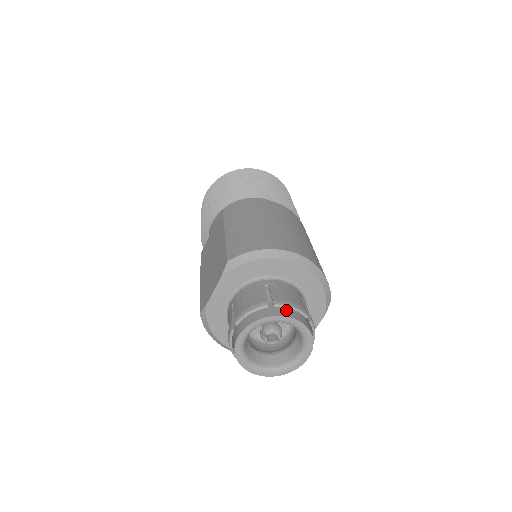
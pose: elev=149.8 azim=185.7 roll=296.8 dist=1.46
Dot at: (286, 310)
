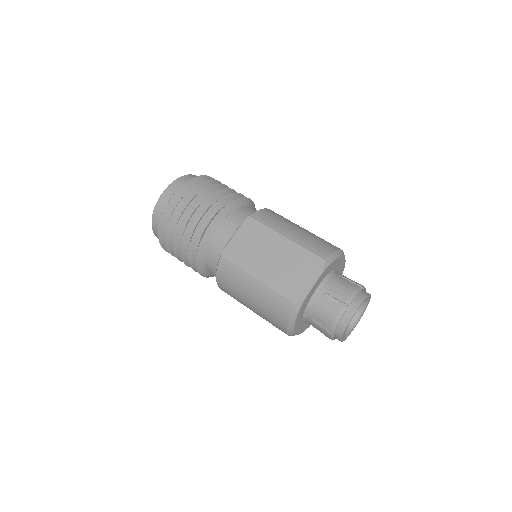
Dot at: (365, 291)
